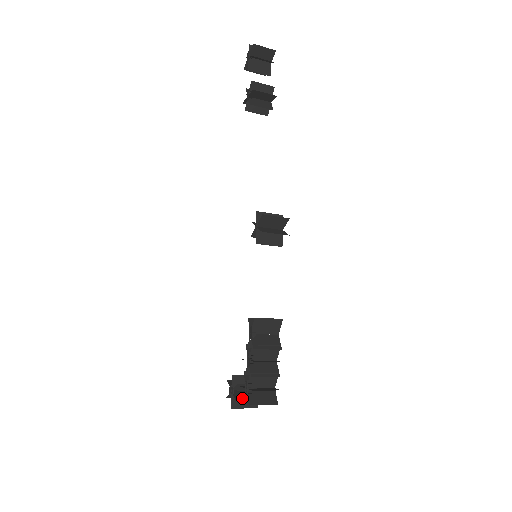
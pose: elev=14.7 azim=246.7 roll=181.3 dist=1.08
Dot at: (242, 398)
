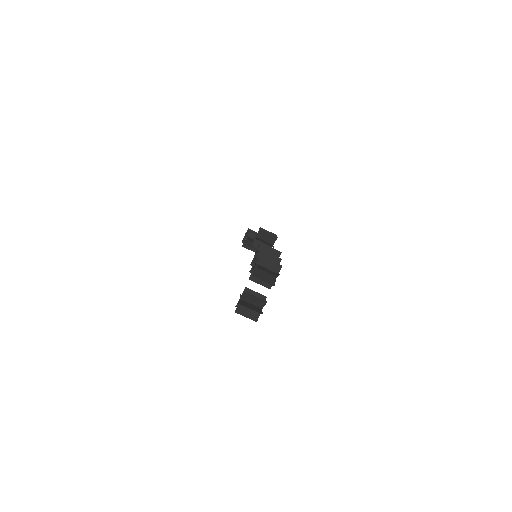
Dot at: (250, 296)
